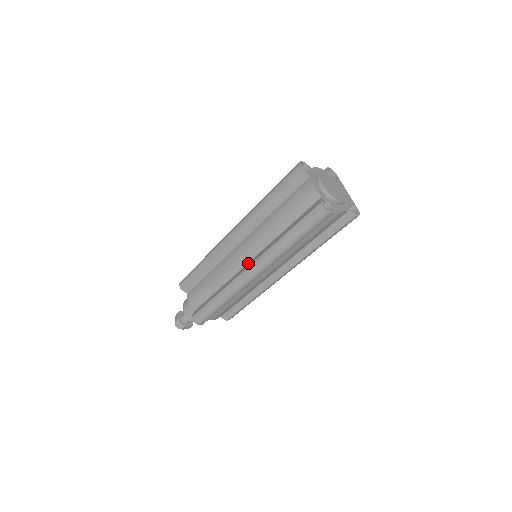
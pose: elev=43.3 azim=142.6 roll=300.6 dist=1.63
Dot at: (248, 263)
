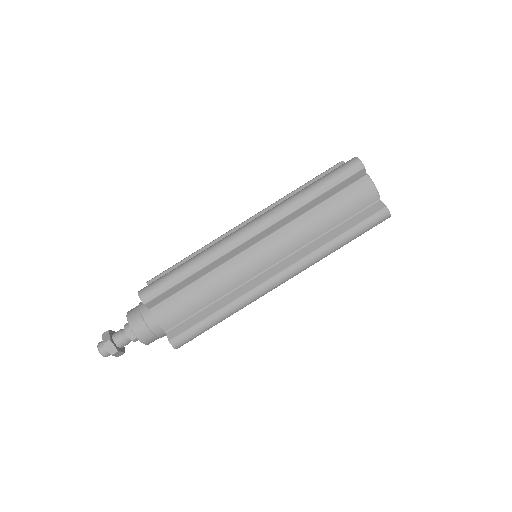
Dot at: occluded
